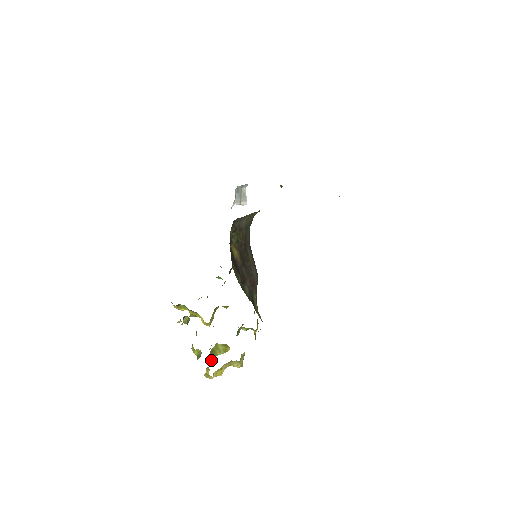
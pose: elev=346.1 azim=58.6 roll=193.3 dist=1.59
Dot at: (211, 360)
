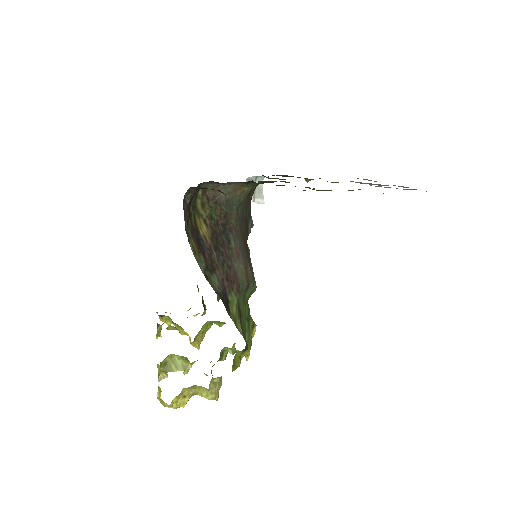
Dot at: (163, 377)
